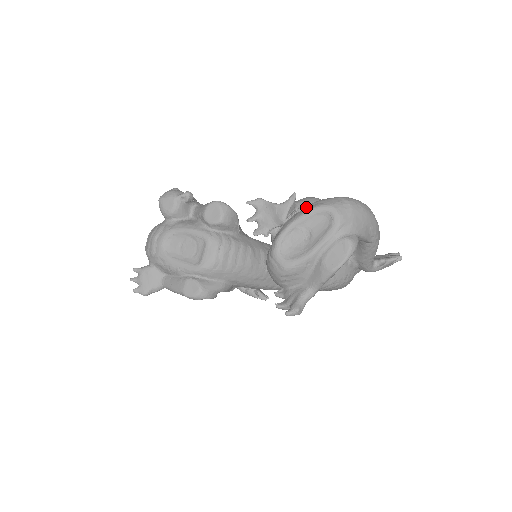
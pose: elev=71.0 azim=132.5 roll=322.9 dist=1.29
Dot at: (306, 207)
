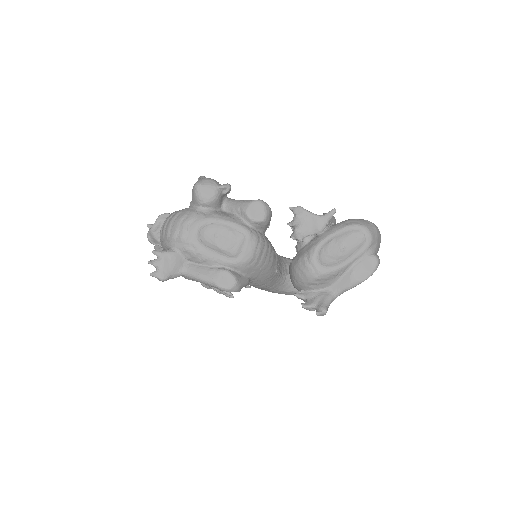
Dot at: (342, 223)
